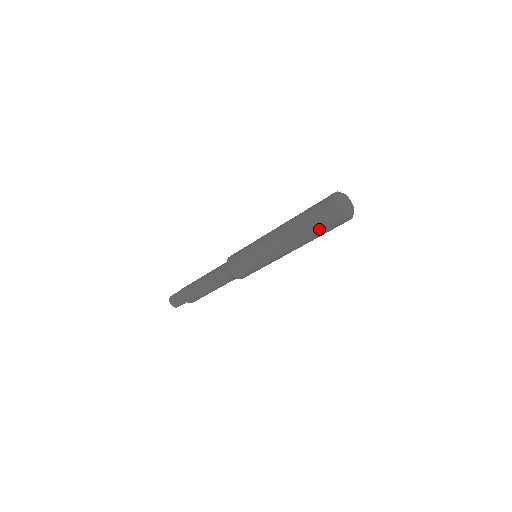
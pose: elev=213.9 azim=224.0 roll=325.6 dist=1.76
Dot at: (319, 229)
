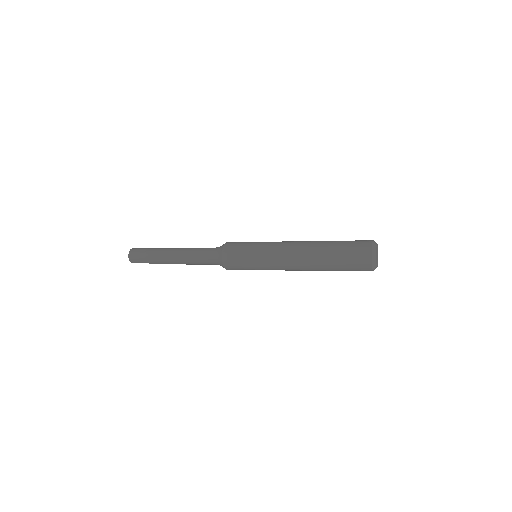
Dot at: occluded
